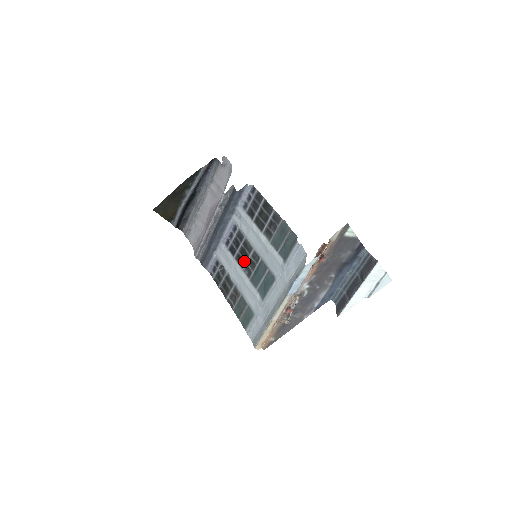
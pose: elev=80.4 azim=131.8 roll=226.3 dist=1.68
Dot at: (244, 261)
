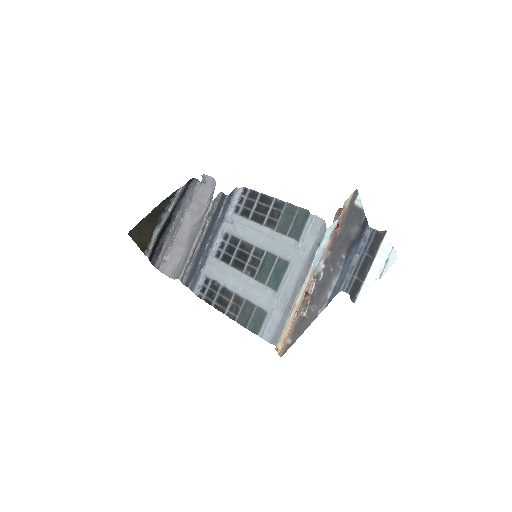
Dot at: (244, 263)
